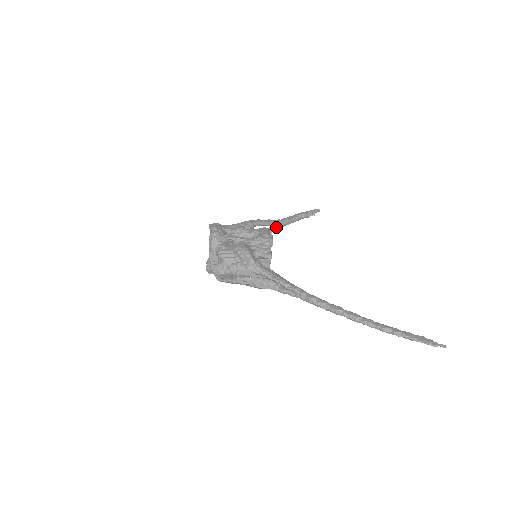
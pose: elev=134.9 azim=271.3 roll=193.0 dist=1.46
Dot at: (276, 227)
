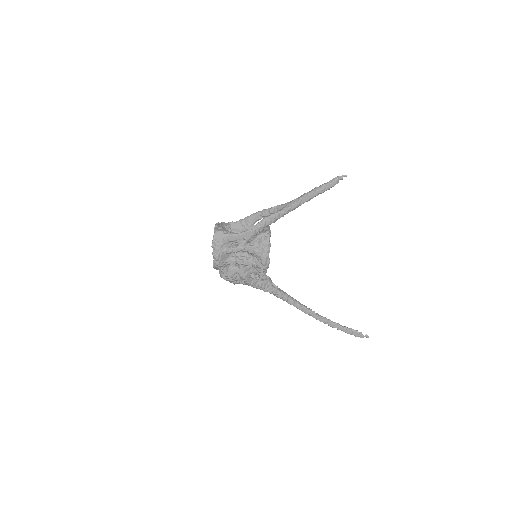
Dot at: (284, 214)
